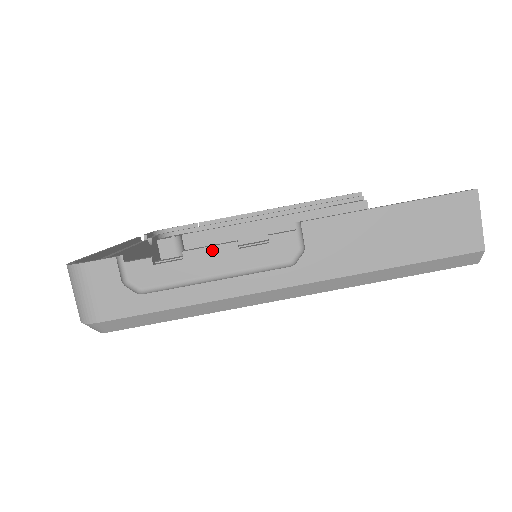
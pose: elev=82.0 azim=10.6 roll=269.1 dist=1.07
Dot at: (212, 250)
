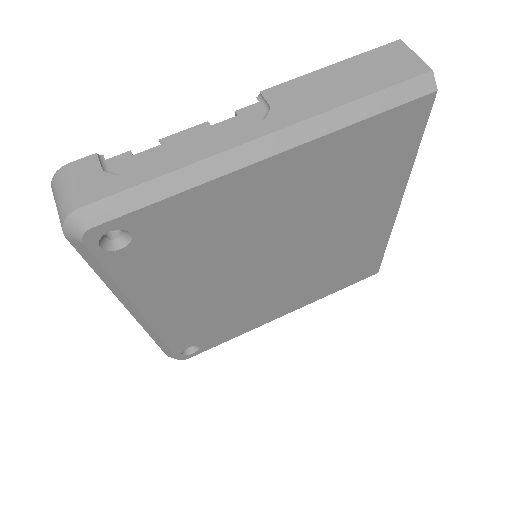
Dot at: (186, 132)
